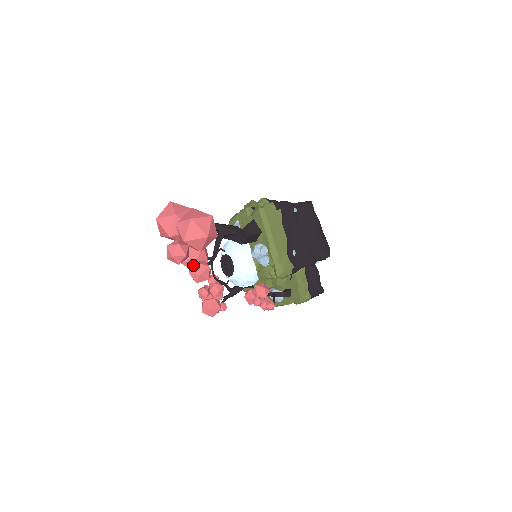
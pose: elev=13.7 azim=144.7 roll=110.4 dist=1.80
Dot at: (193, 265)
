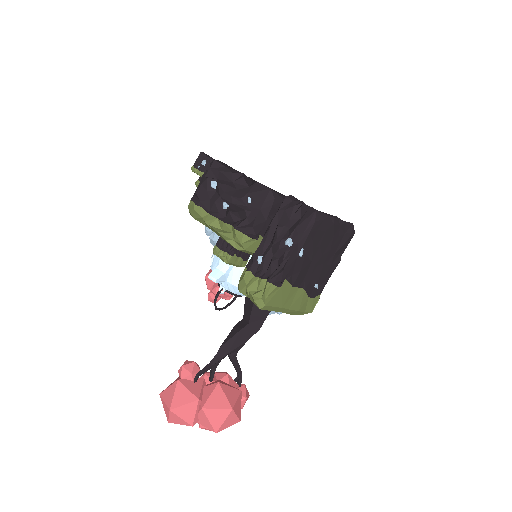
Dot at: occluded
